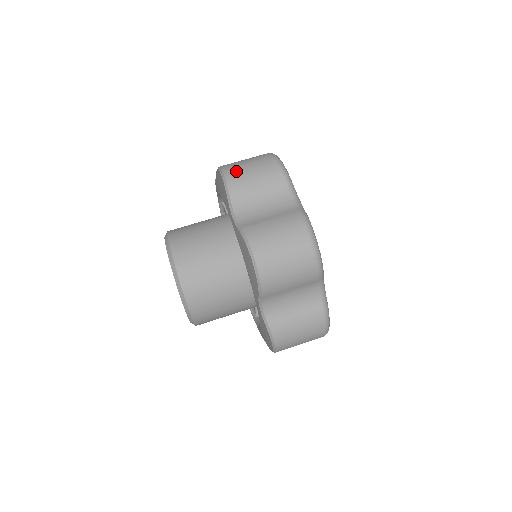
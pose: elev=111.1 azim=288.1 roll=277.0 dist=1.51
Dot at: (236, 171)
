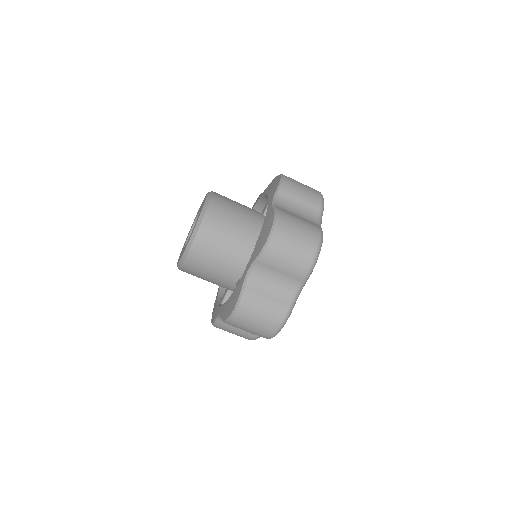
Dot at: (280, 245)
